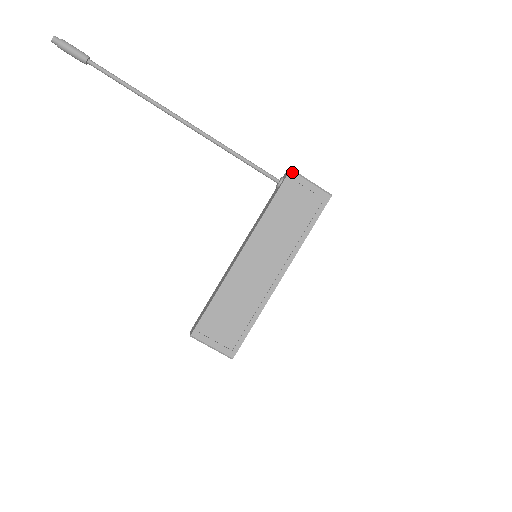
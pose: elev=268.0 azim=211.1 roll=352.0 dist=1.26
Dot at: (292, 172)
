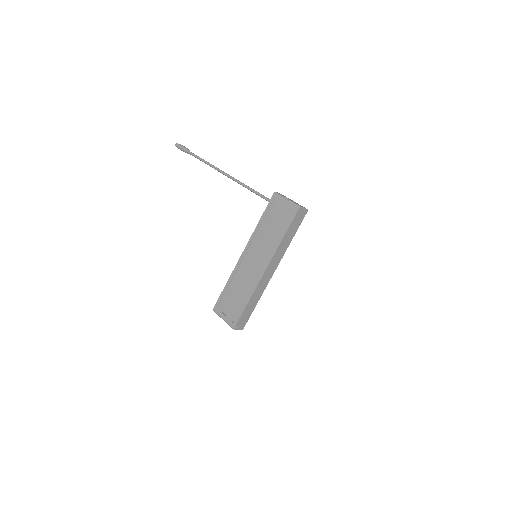
Dot at: (275, 194)
